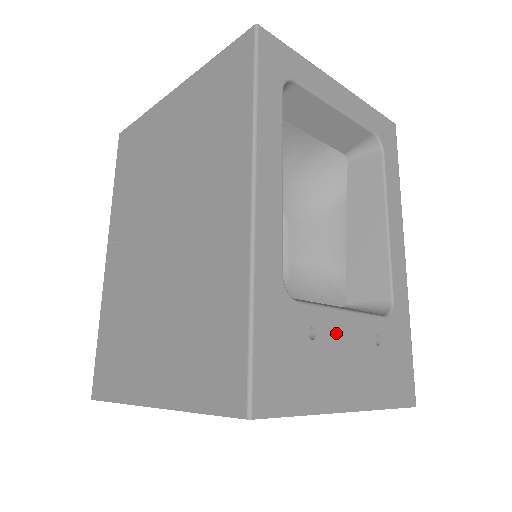
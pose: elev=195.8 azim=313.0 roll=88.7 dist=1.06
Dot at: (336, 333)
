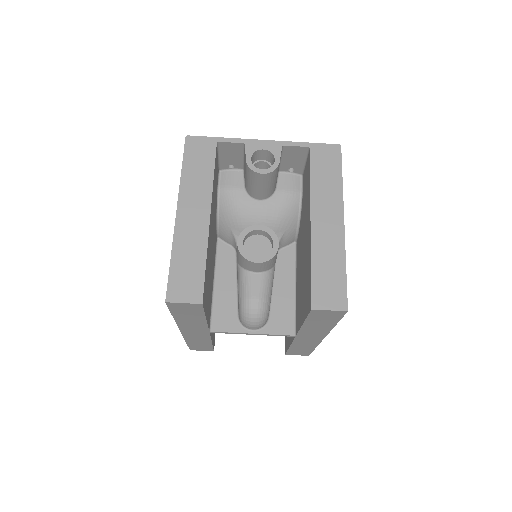
Dot at: occluded
